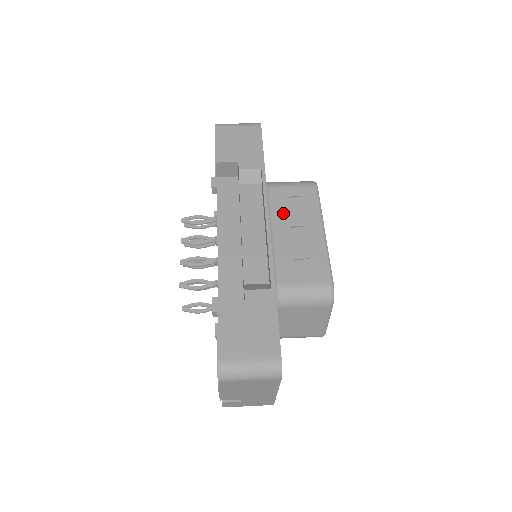
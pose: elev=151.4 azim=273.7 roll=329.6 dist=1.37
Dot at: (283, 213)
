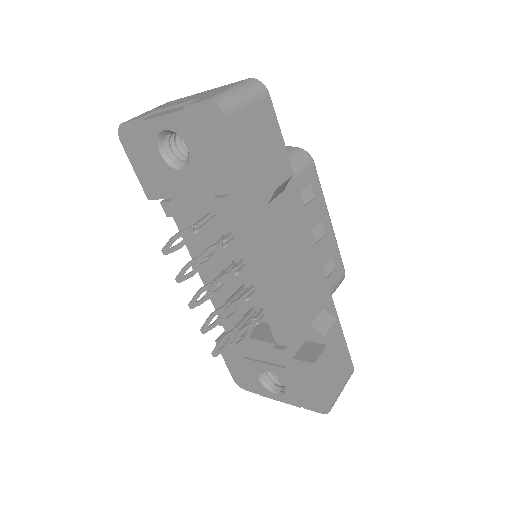
Dot at: occluded
